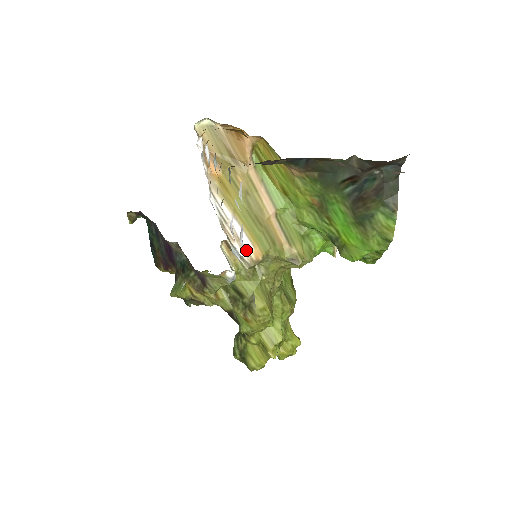
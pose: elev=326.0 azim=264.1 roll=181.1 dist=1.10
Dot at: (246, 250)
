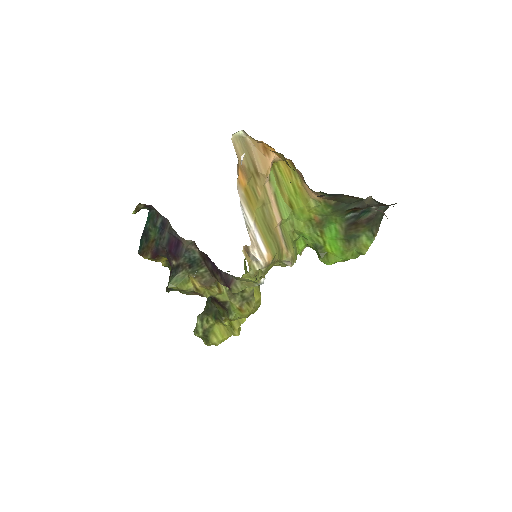
Dot at: (263, 255)
